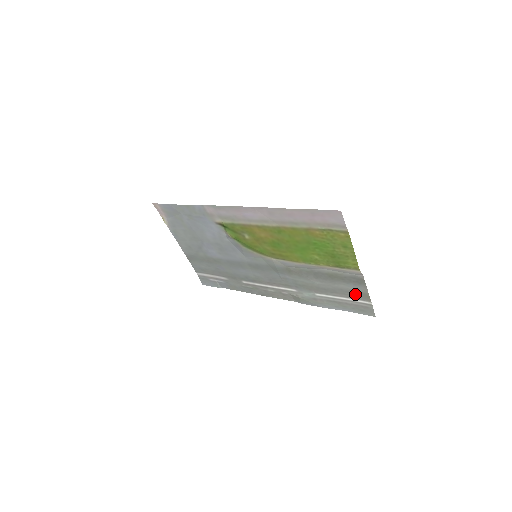
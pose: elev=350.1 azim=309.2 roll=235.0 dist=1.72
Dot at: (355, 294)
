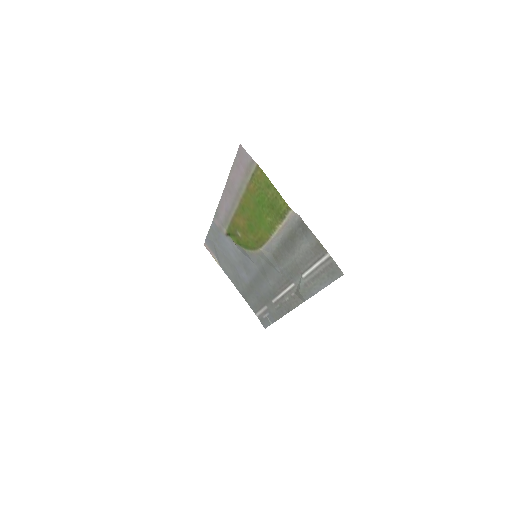
Dot at: (316, 251)
